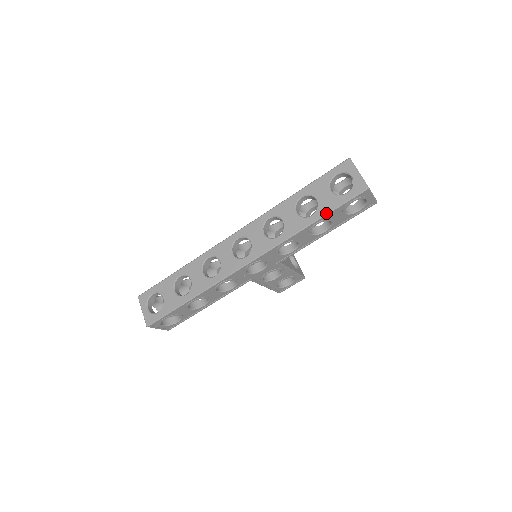
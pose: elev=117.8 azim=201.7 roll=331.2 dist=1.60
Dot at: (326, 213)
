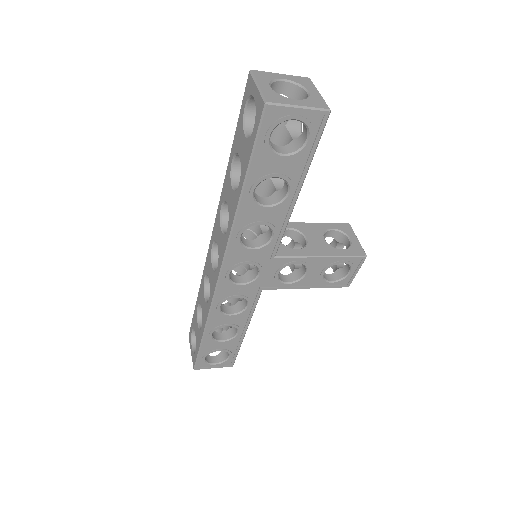
Dot at: (245, 172)
